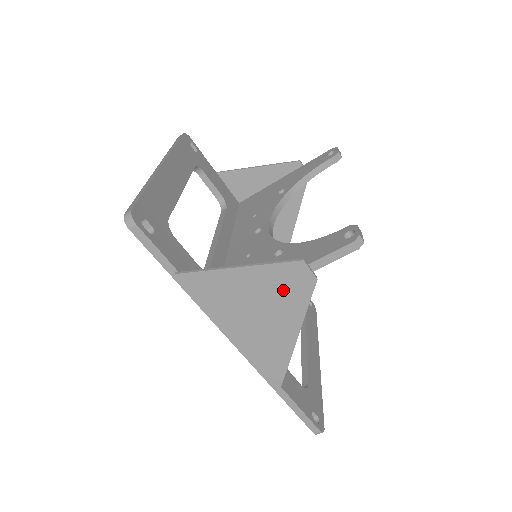
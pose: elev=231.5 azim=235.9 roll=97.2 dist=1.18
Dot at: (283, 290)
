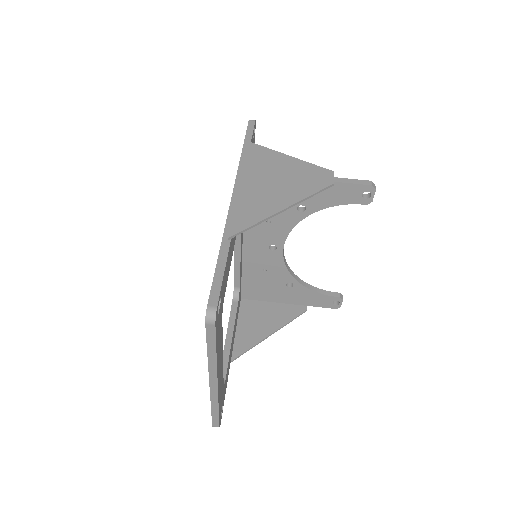
Dot at: (306, 178)
